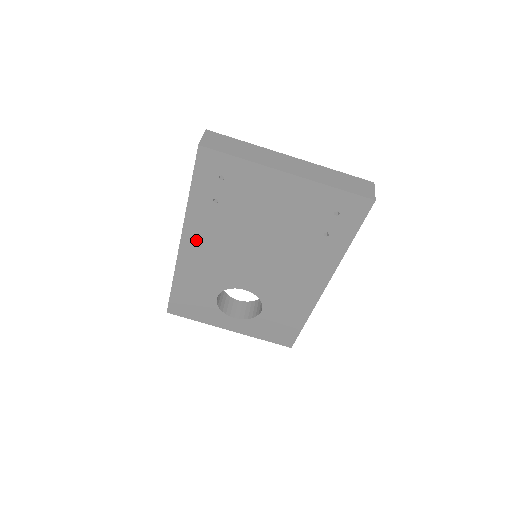
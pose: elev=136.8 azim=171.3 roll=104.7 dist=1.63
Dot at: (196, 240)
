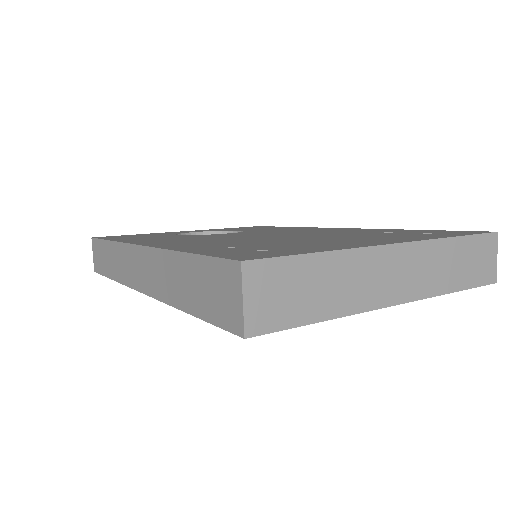
Dot at: occluded
